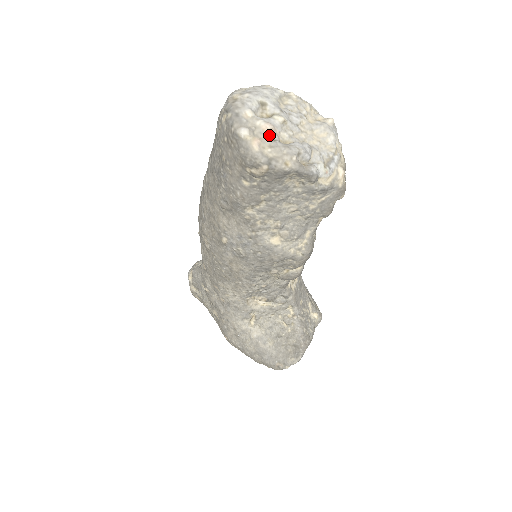
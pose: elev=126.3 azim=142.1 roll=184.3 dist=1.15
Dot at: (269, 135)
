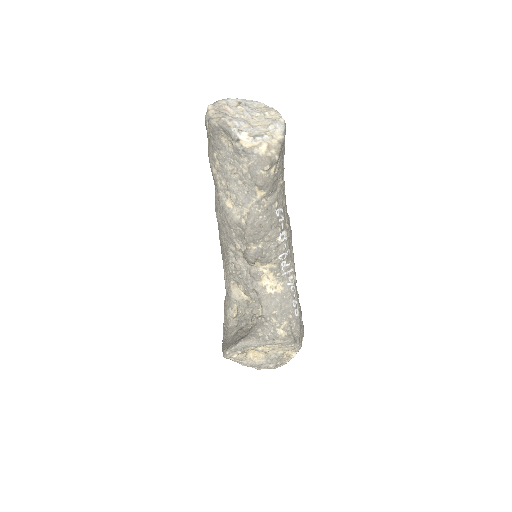
Dot at: (223, 110)
